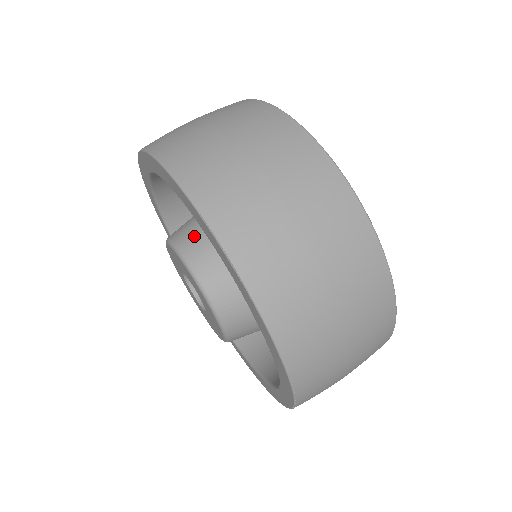
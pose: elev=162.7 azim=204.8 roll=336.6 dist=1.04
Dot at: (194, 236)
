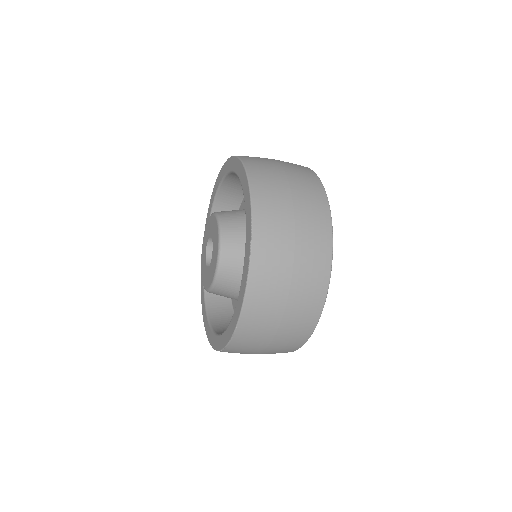
Dot at: (234, 223)
